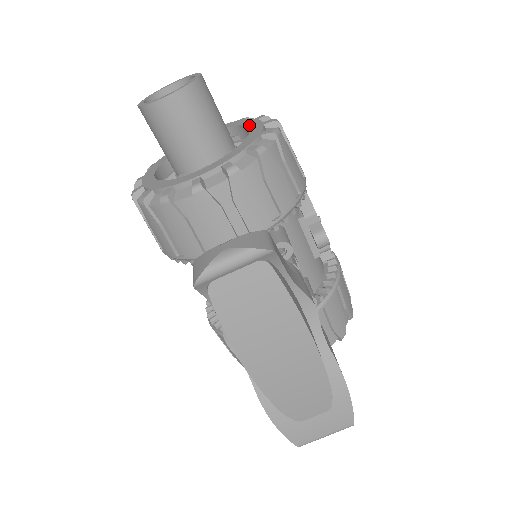
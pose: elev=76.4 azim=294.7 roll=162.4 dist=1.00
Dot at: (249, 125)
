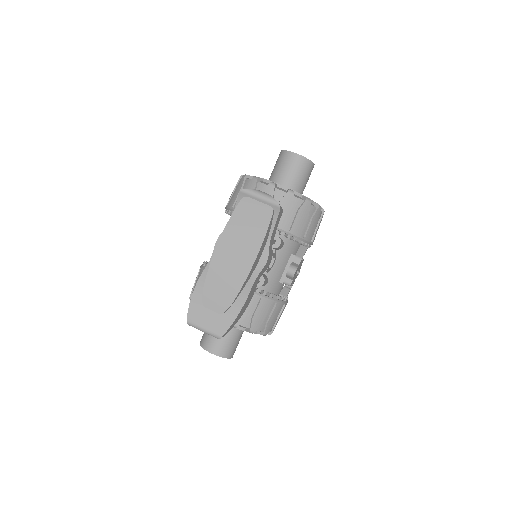
Dot at: occluded
